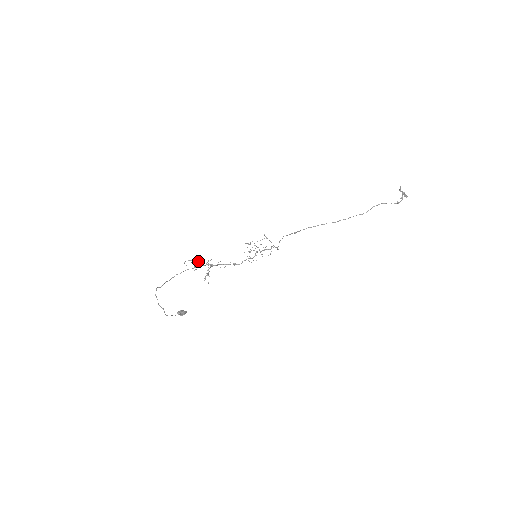
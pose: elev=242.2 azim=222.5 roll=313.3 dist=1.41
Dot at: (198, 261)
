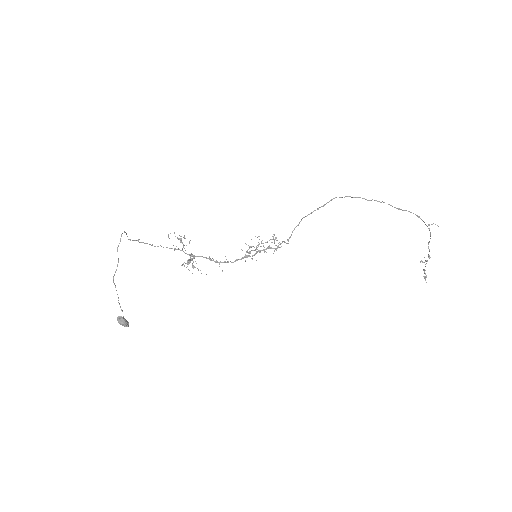
Dot at: occluded
